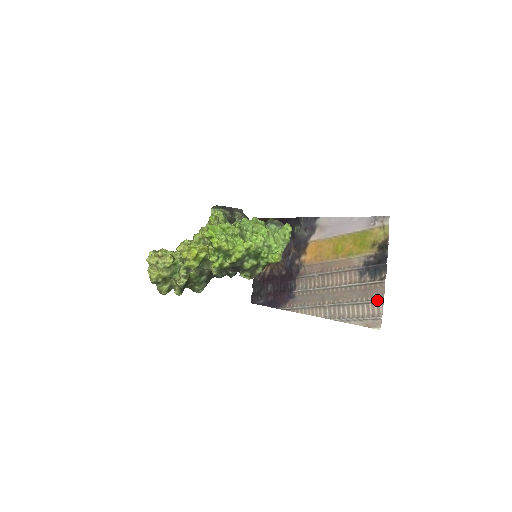
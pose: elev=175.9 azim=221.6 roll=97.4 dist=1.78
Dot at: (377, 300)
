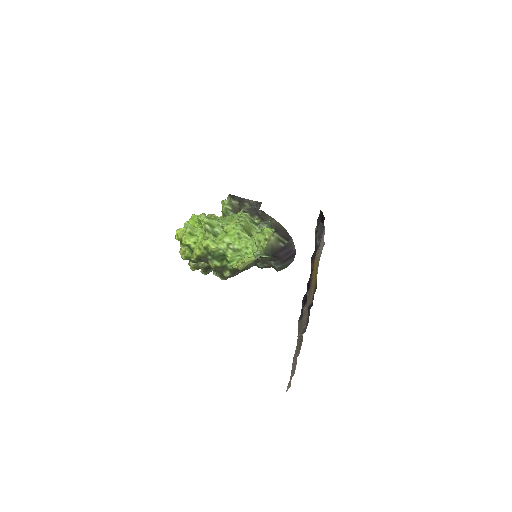
Dot at: (296, 355)
